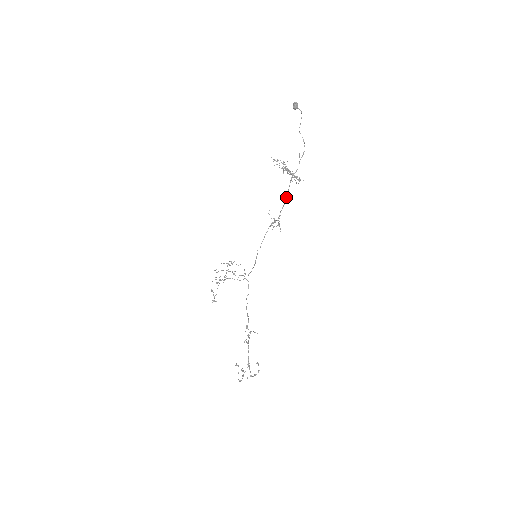
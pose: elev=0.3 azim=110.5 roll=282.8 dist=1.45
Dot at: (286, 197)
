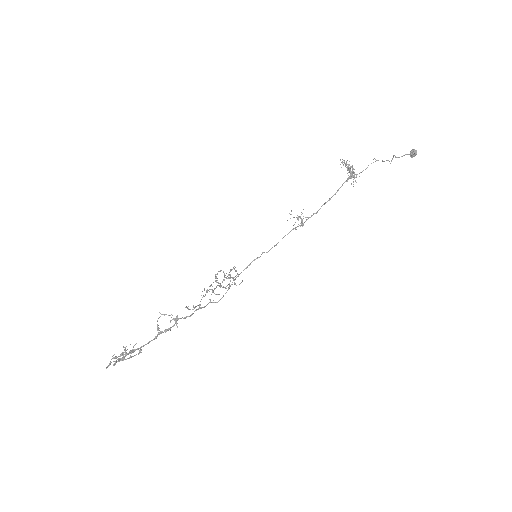
Dot at: (330, 198)
